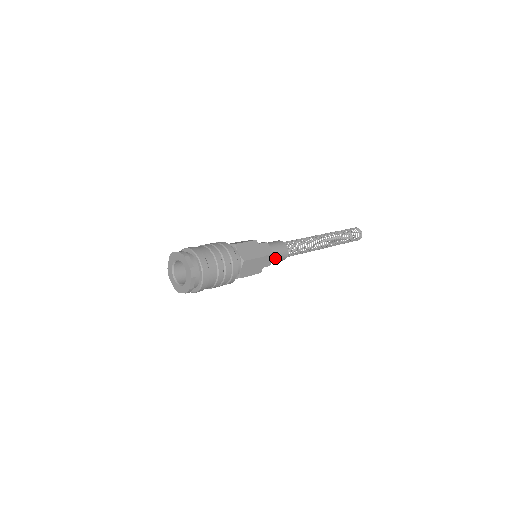
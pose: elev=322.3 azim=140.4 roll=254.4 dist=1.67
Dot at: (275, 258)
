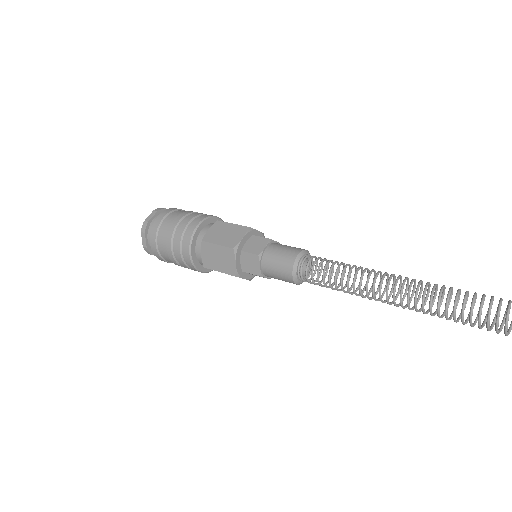
Dot at: (273, 277)
